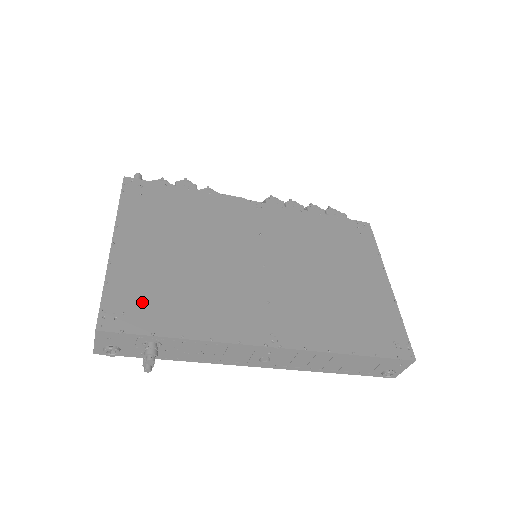
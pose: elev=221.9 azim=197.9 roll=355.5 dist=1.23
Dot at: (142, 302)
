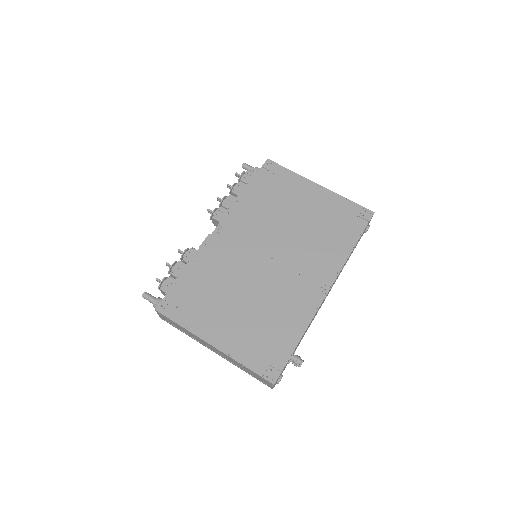
Dot at: (266, 350)
